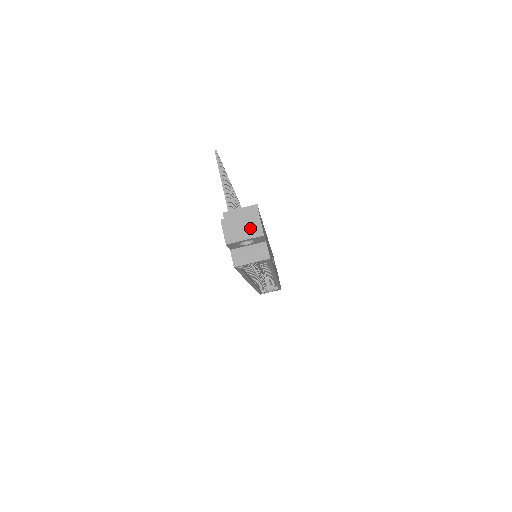
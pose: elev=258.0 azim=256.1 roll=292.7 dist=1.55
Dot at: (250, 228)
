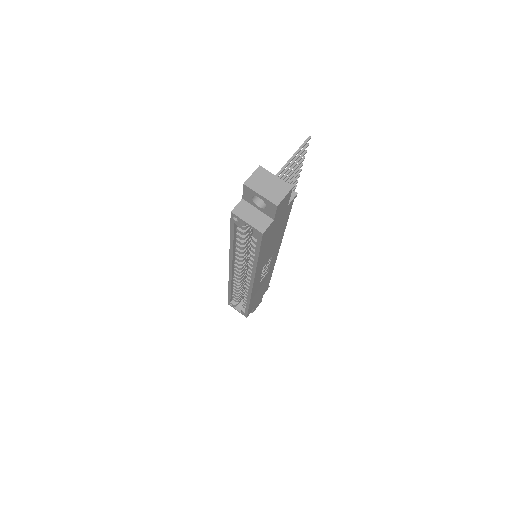
Dot at: (273, 191)
